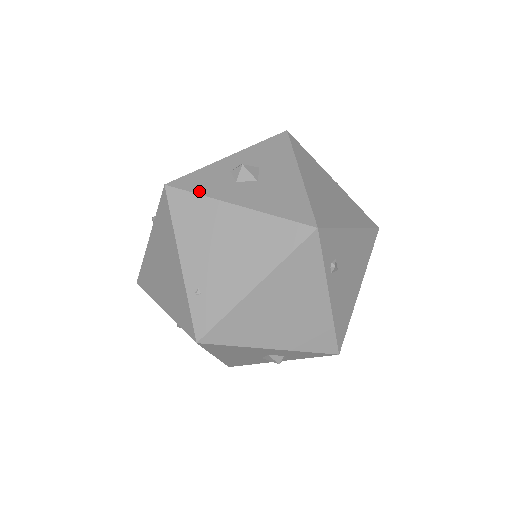
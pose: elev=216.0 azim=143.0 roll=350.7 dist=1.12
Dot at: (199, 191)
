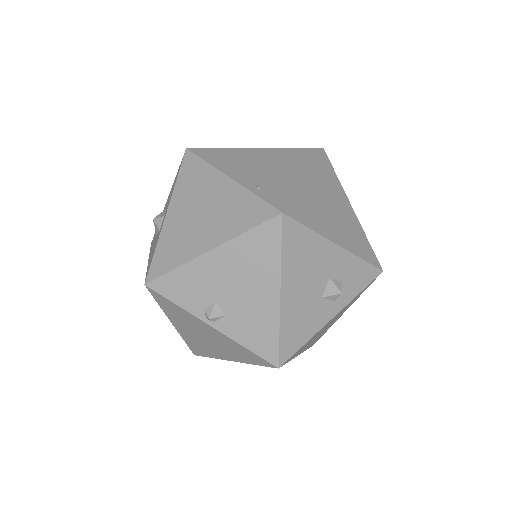
Dot at: (219, 149)
